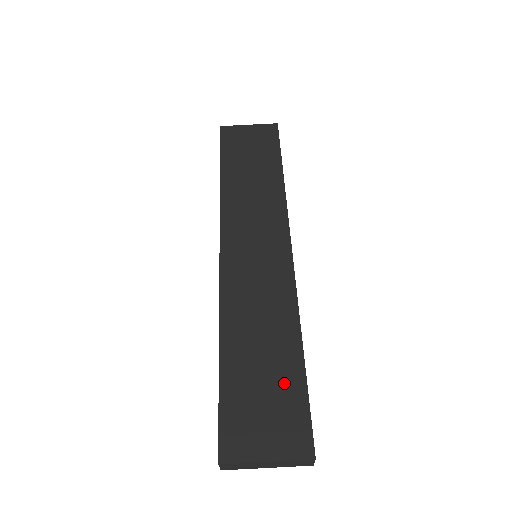
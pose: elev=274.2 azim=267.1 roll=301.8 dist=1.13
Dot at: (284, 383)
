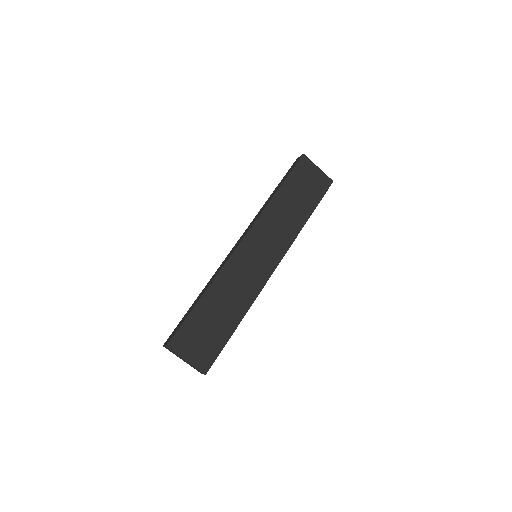
Dot at: (218, 334)
